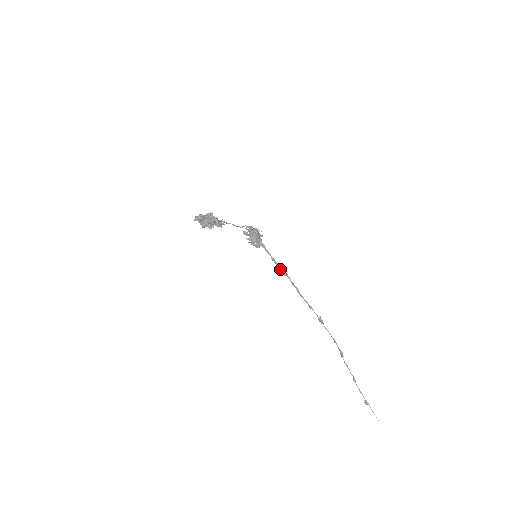
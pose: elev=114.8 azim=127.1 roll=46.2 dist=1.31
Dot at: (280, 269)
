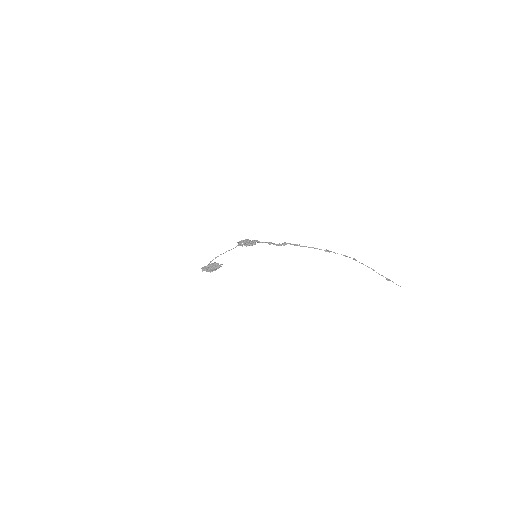
Dot at: (279, 245)
